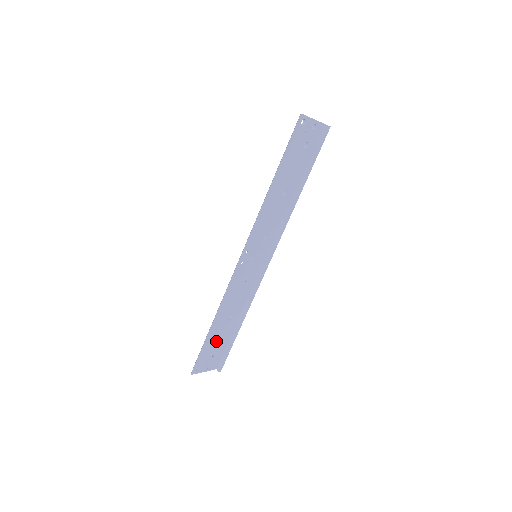
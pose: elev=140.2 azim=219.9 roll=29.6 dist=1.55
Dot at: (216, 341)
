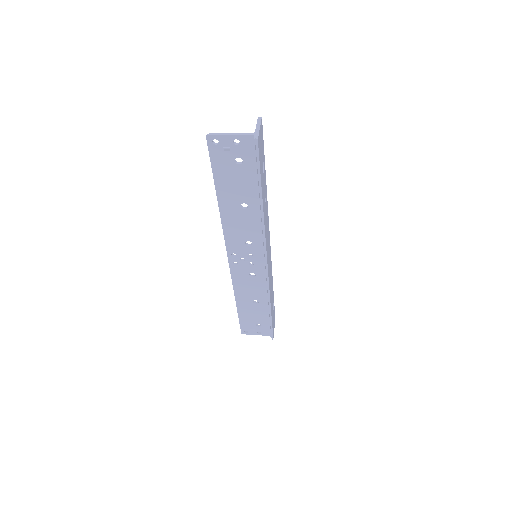
Dot at: (252, 316)
